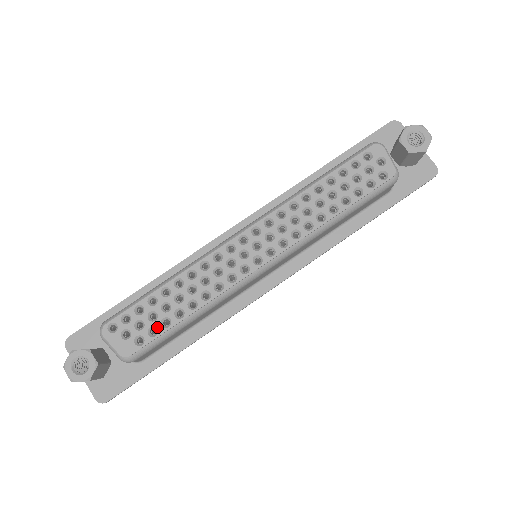
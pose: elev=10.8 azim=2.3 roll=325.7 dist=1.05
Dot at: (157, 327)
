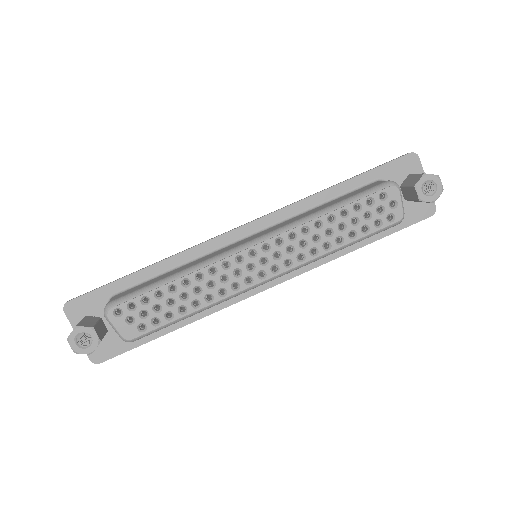
Dot at: (160, 319)
